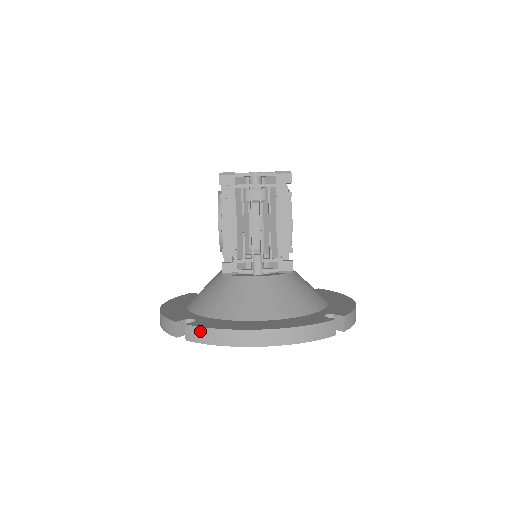
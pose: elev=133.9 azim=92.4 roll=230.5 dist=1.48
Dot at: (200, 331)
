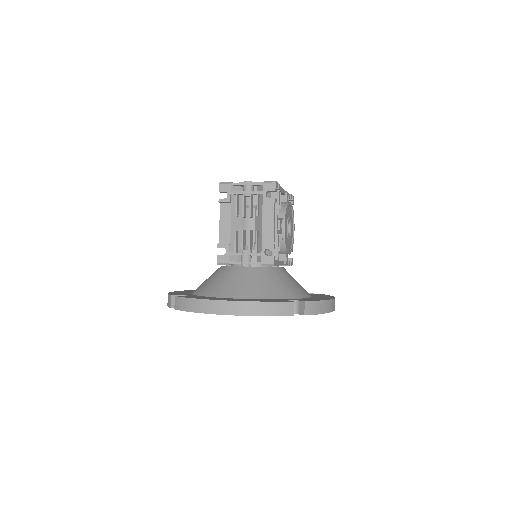
Dot at: (182, 301)
